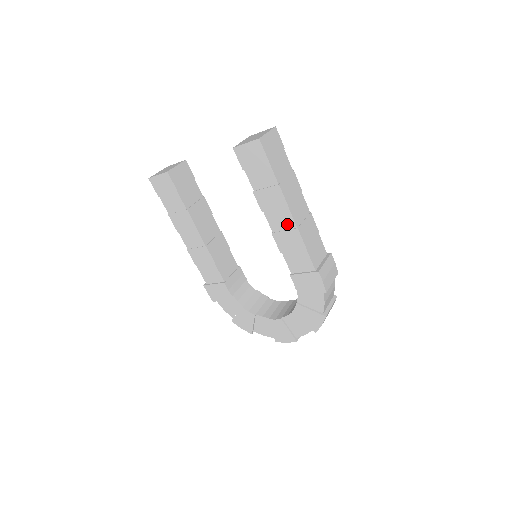
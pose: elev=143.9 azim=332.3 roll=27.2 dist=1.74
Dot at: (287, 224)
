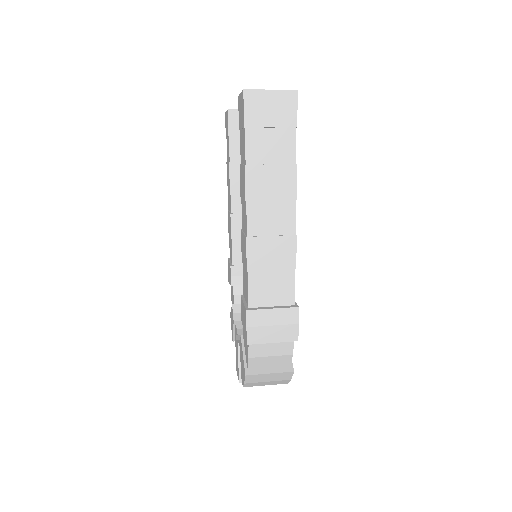
Dot at: (245, 225)
